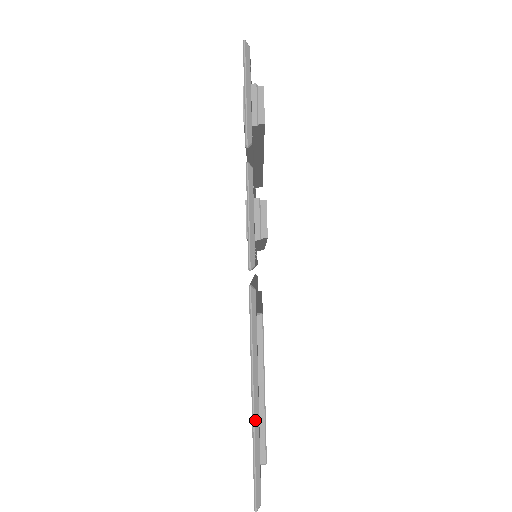
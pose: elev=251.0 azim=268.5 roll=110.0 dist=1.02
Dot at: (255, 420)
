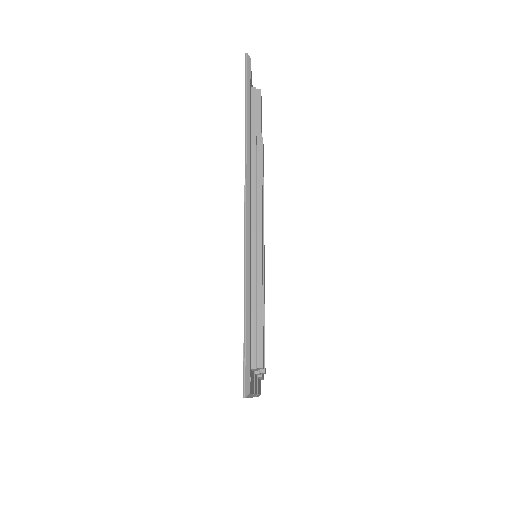
Dot at: occluded
